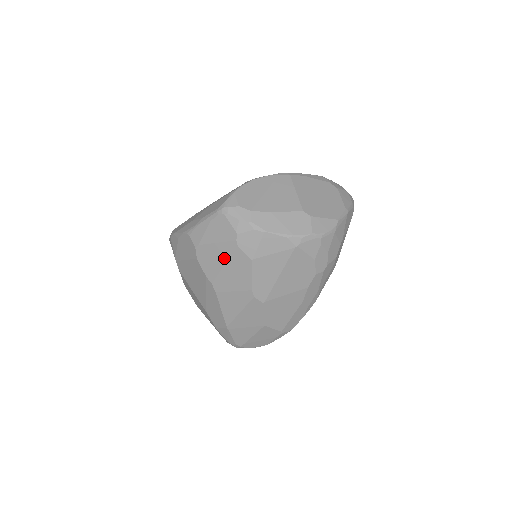
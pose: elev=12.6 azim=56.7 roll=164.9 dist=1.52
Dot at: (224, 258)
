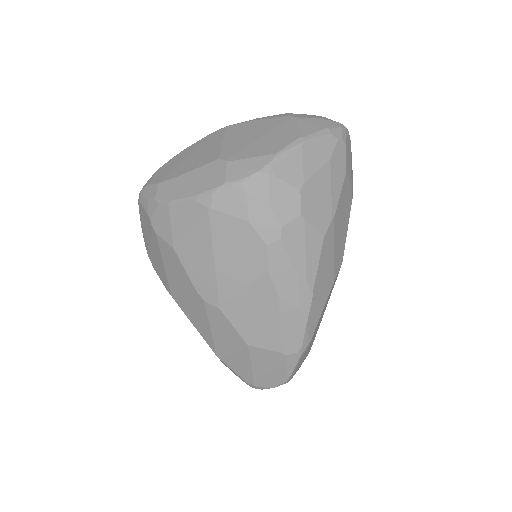
Dot at: (160, 257)
